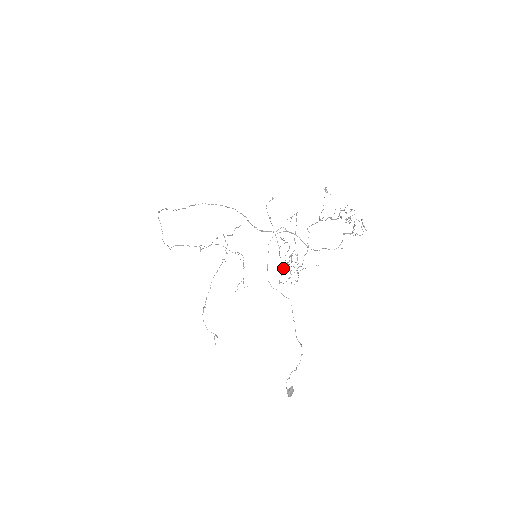
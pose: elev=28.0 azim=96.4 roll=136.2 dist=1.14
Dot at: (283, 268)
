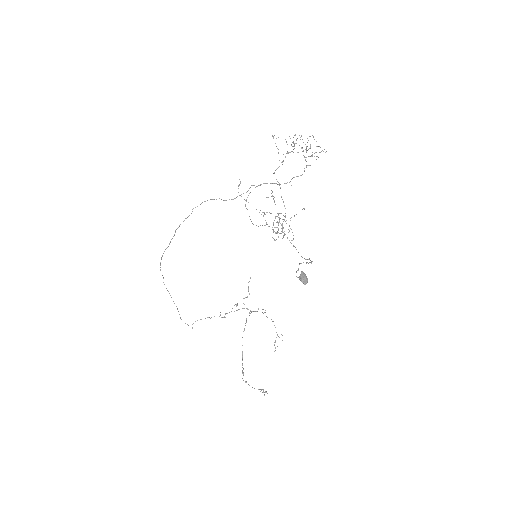
Dot at: (275, 232)
